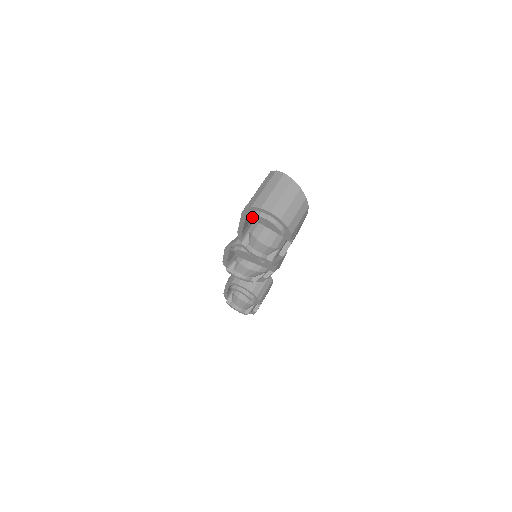
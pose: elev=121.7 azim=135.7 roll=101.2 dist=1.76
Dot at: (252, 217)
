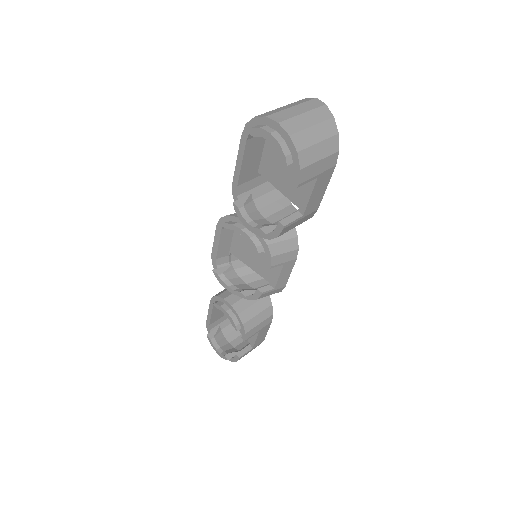
Dot at: (251, 133)
